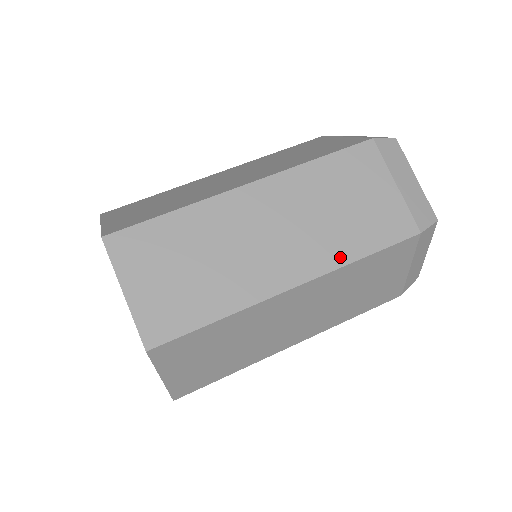
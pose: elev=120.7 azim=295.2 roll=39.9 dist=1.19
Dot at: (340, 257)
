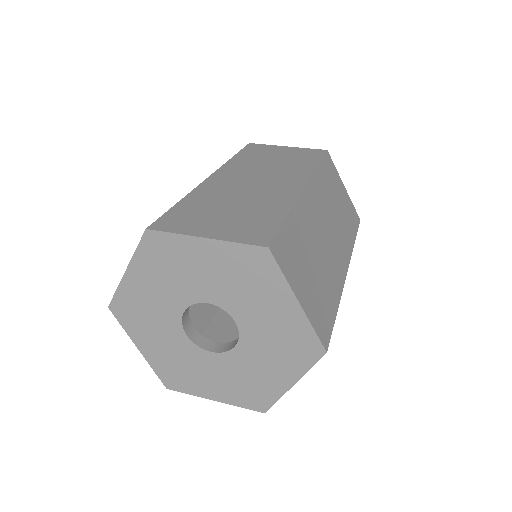
Dot at: (350, 242)
